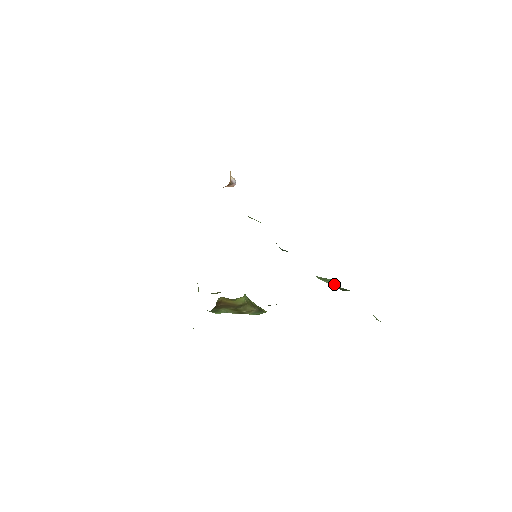
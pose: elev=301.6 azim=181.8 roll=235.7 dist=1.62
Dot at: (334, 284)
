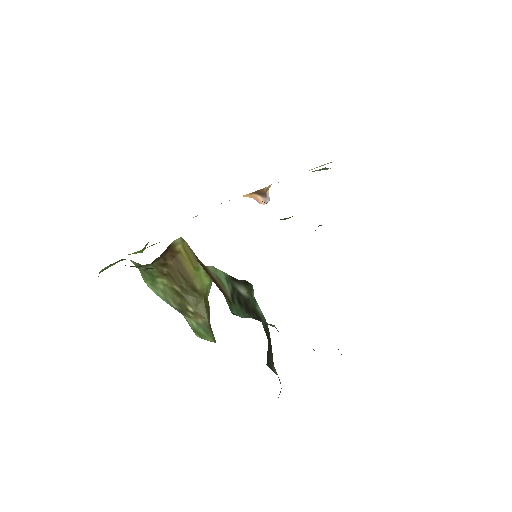
Dot at: occluded
